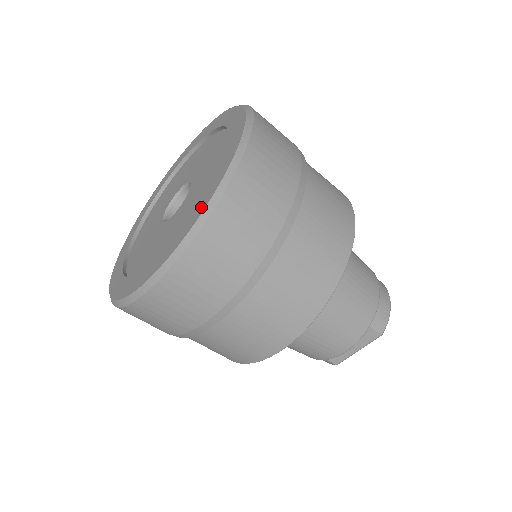
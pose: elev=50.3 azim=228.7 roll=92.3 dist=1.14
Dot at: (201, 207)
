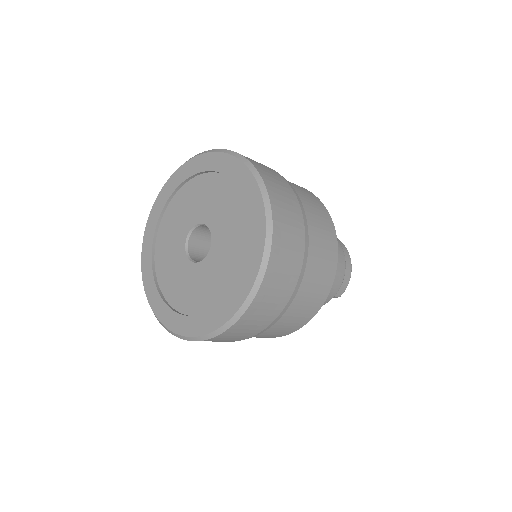
Dot at: (231, 308)
